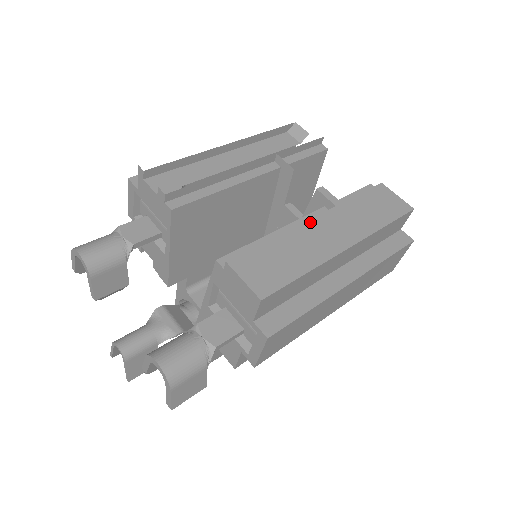
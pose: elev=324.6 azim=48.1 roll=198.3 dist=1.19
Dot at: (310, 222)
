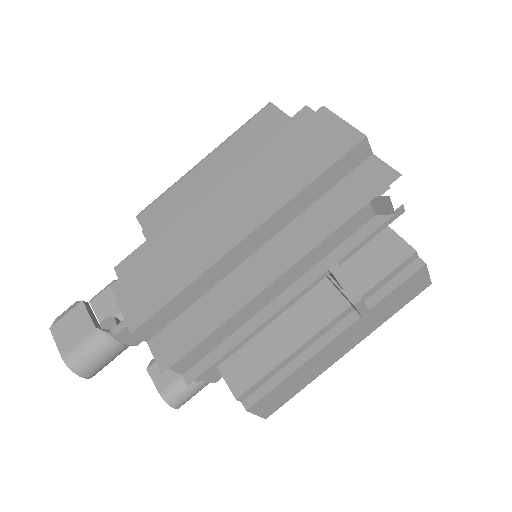
Dot at: (328, 346)
